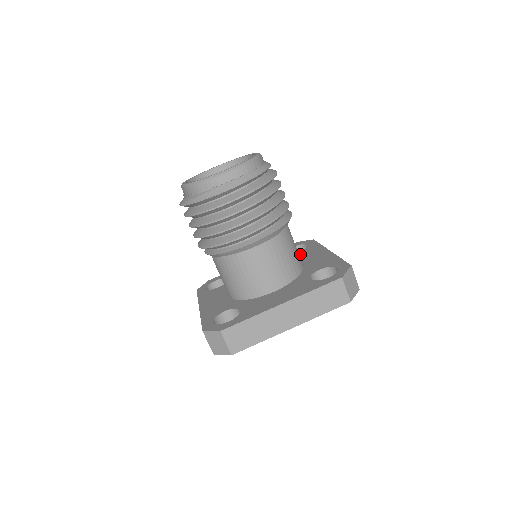
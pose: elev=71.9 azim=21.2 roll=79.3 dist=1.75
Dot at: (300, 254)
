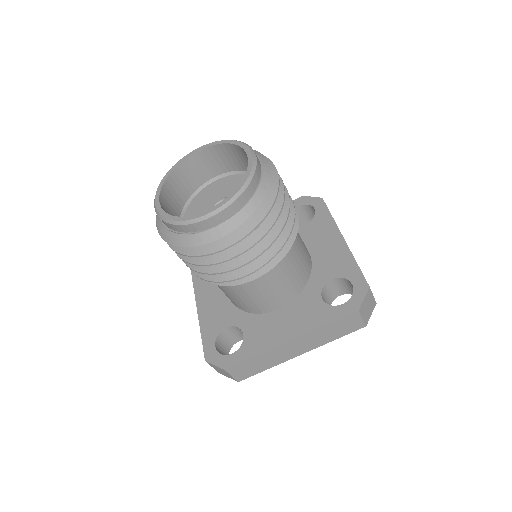
Dot at: (307, 230)
